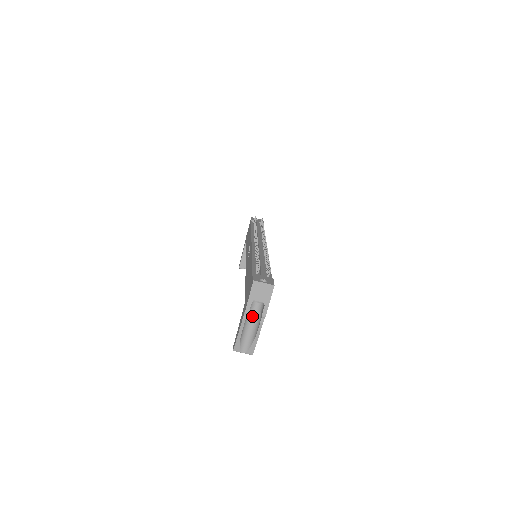
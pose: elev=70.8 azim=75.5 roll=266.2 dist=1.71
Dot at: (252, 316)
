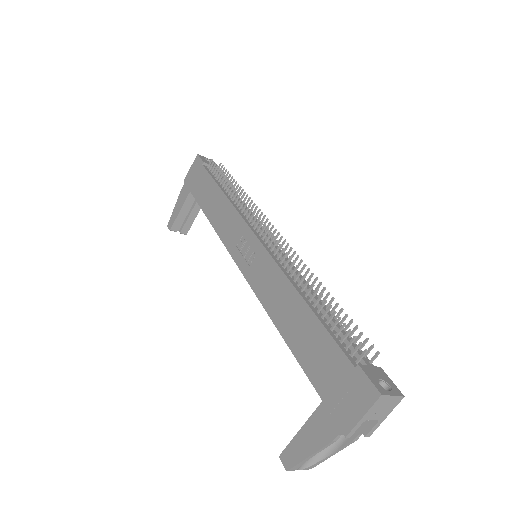
Dot at: occluded
